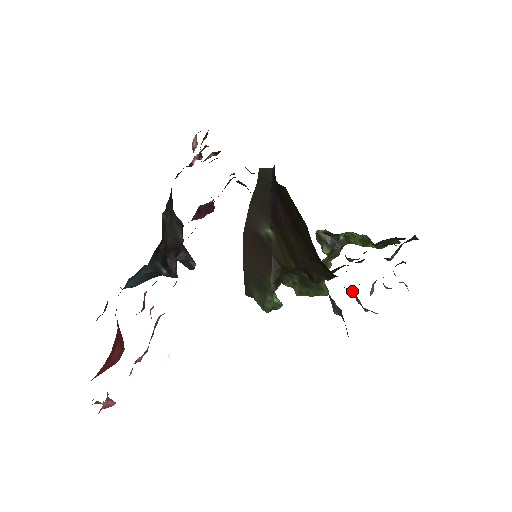
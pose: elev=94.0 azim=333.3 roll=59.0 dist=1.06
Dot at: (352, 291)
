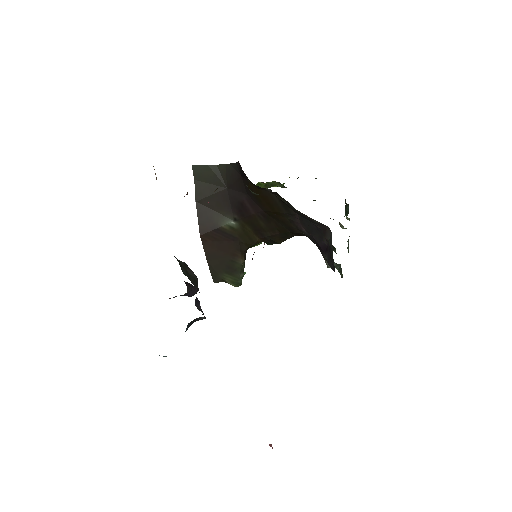
Dot at: occluded
